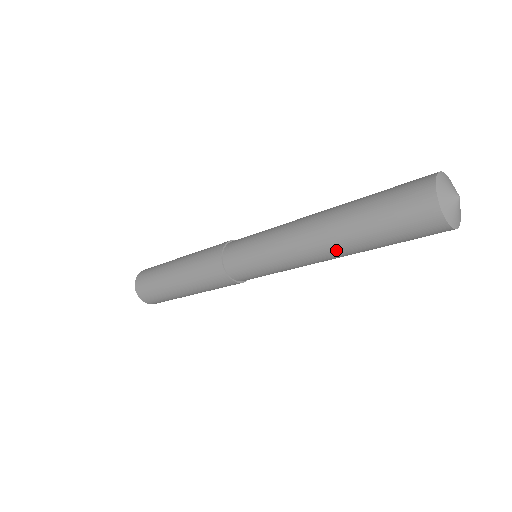
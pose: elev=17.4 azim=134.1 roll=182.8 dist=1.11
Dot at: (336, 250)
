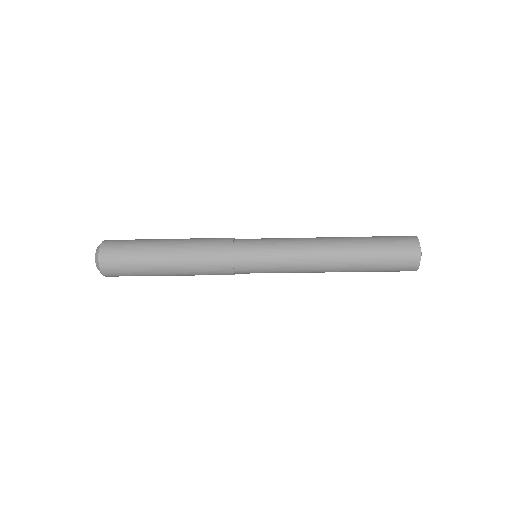
Dot at: (341, 267)
